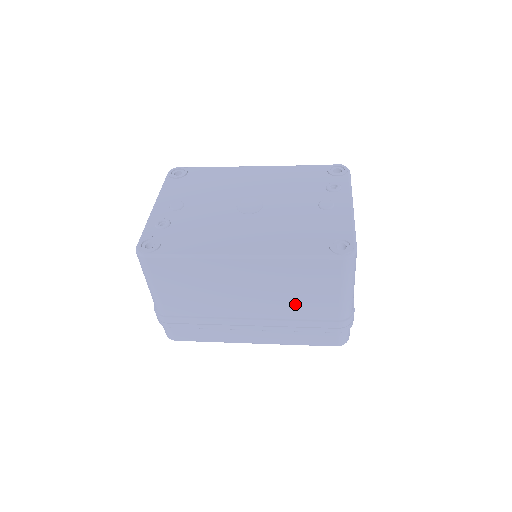
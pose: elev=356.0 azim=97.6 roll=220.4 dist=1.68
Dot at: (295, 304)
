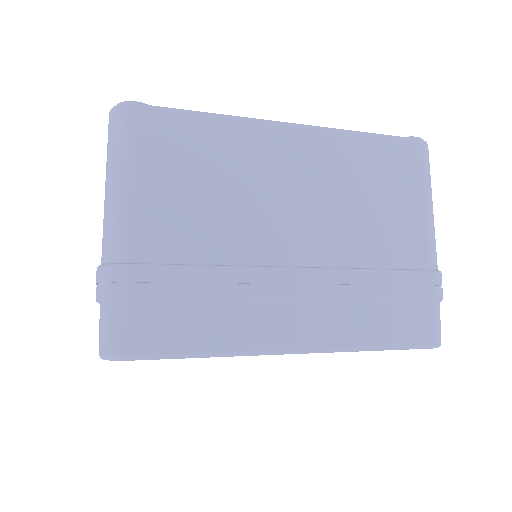
Dot at: (367, 230)
